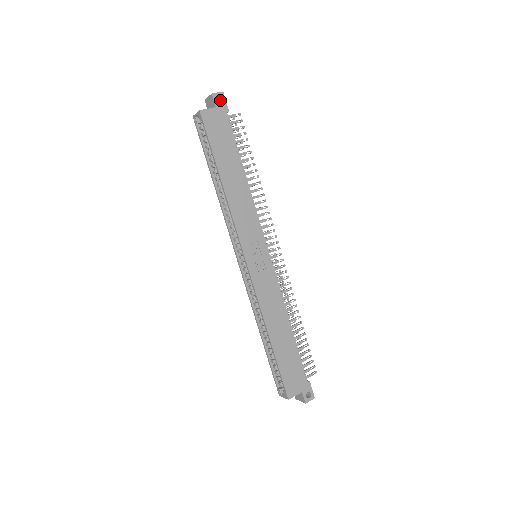
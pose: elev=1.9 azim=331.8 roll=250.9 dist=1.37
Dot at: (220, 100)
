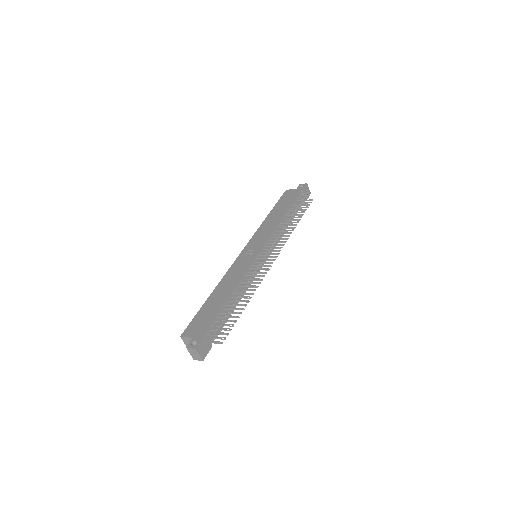
Dot at: (305, 189)
